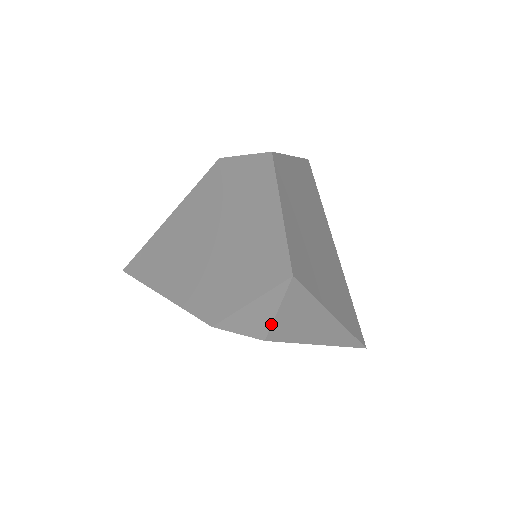
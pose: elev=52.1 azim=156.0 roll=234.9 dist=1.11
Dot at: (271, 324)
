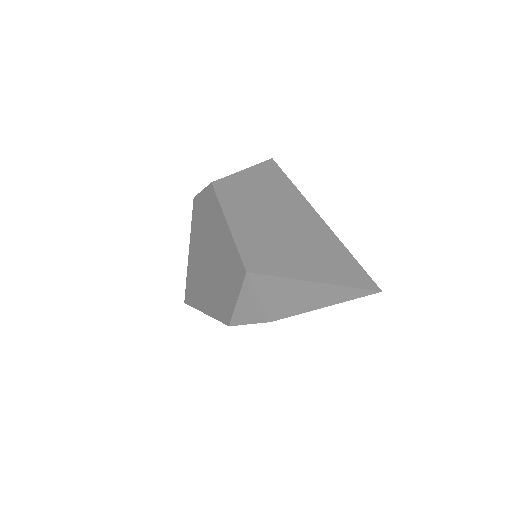
Dot at: (264, 309)
